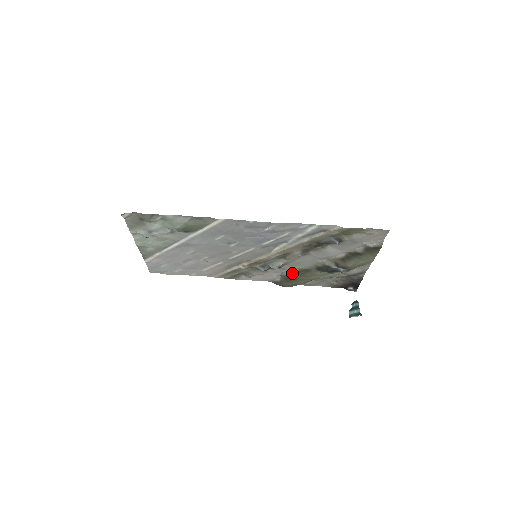
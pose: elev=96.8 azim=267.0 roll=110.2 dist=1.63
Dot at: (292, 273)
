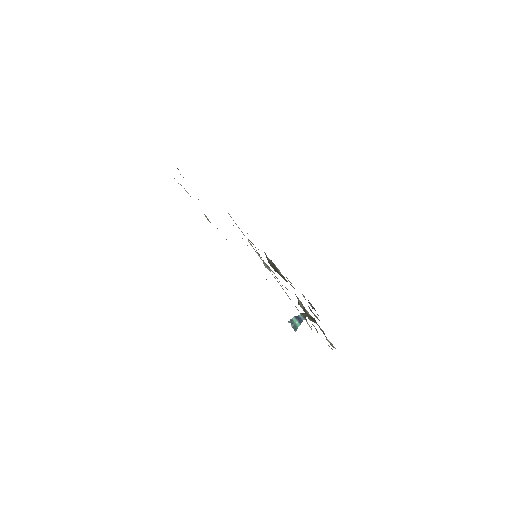
Dot at: occluded
